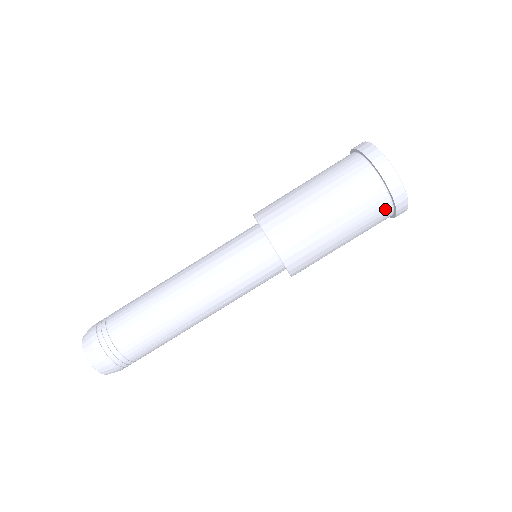
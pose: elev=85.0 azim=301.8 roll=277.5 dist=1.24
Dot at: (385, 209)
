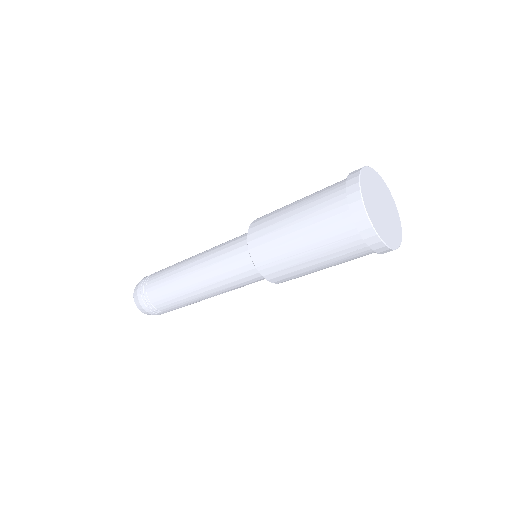
Dot at: (368, 252)
